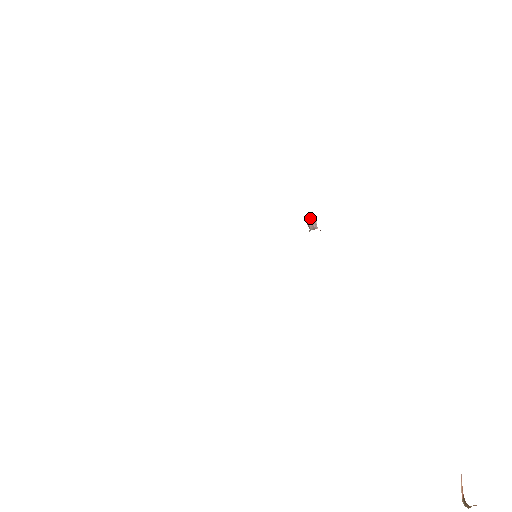
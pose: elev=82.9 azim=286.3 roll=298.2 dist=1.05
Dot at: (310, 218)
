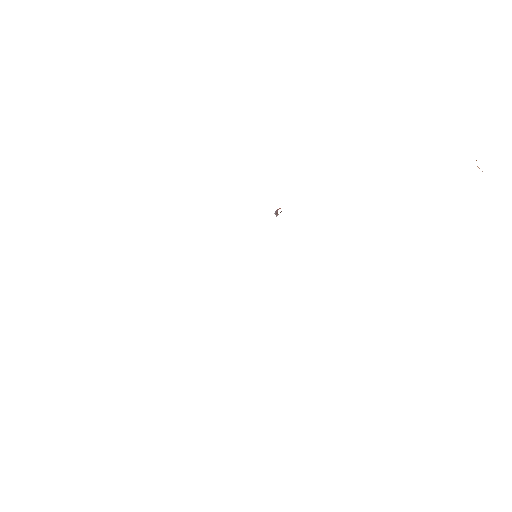
Dot at: (276, 210)
